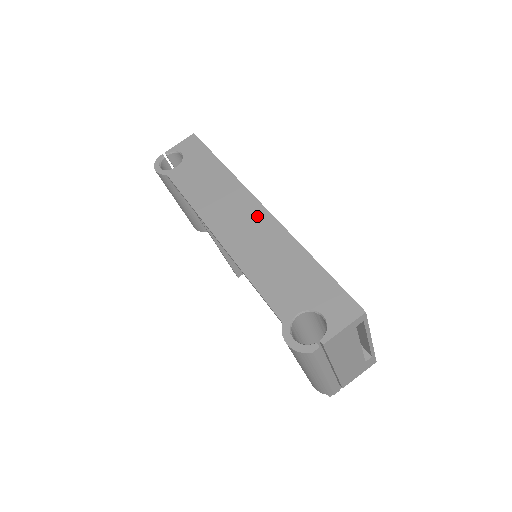
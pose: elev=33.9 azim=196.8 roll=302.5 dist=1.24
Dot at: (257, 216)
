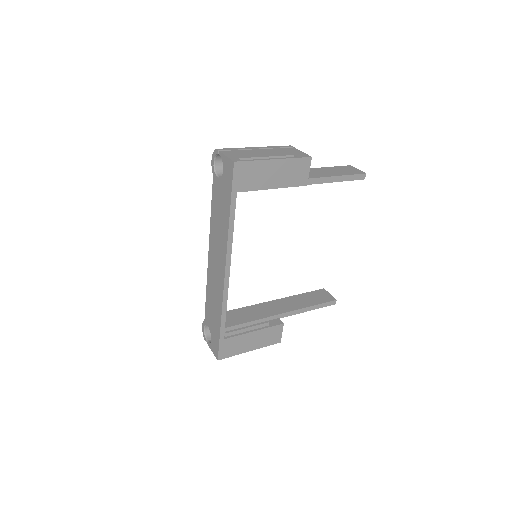
Dot at: (220, 276)
